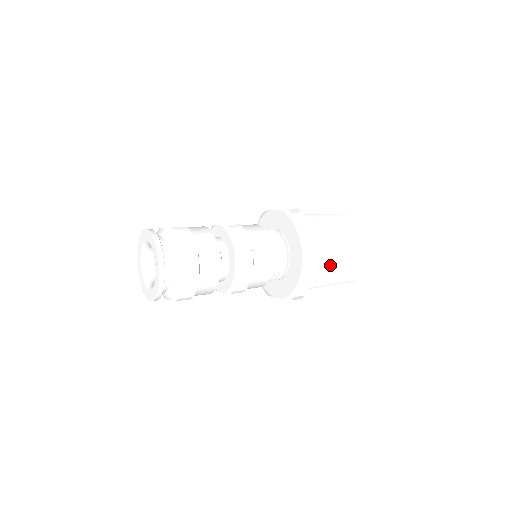
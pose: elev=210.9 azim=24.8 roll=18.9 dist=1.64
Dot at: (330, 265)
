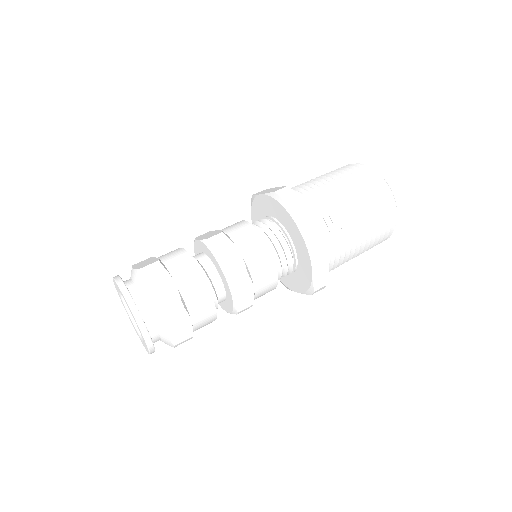
Dot at: (347, 240)
